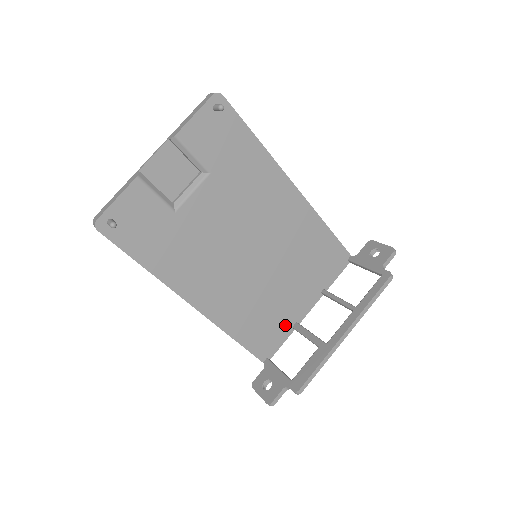
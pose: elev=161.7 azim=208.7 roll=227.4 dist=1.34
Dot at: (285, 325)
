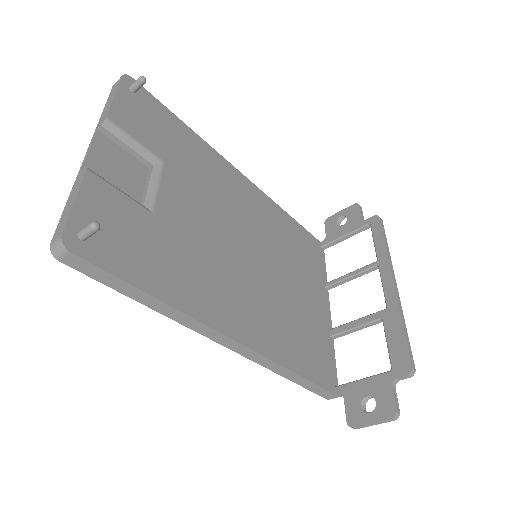
Dot at: (323, 337)
